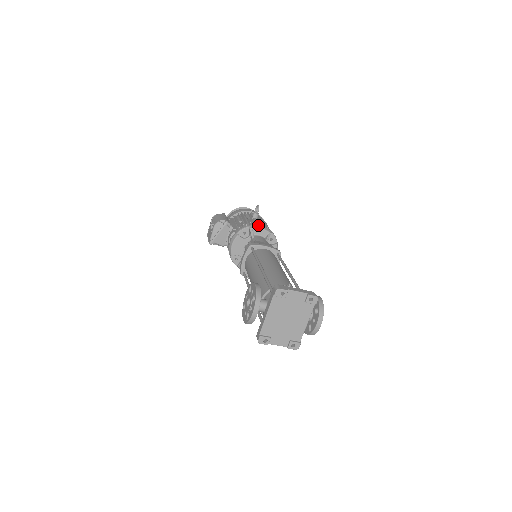
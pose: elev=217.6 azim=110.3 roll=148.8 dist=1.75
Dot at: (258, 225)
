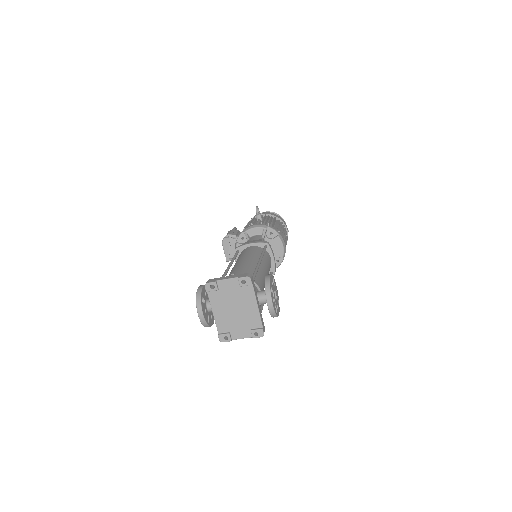
Dot at: (251, 226)
